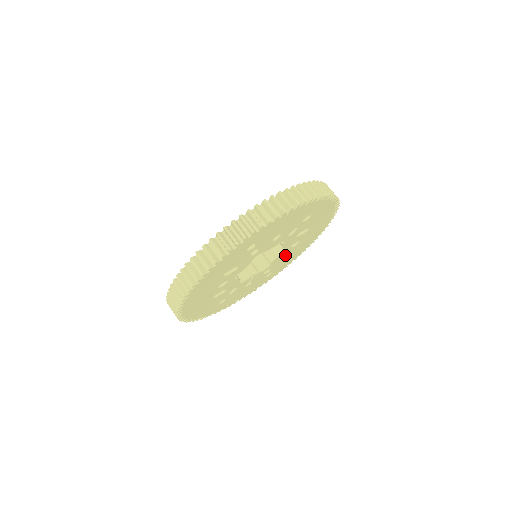
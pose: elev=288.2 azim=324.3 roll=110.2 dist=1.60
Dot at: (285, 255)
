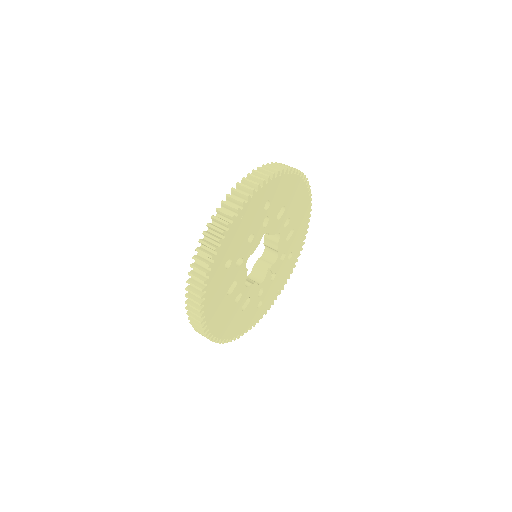
Dot at: (290, 234)
